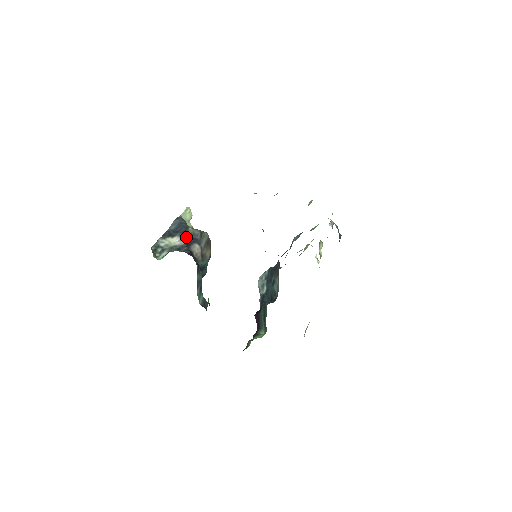
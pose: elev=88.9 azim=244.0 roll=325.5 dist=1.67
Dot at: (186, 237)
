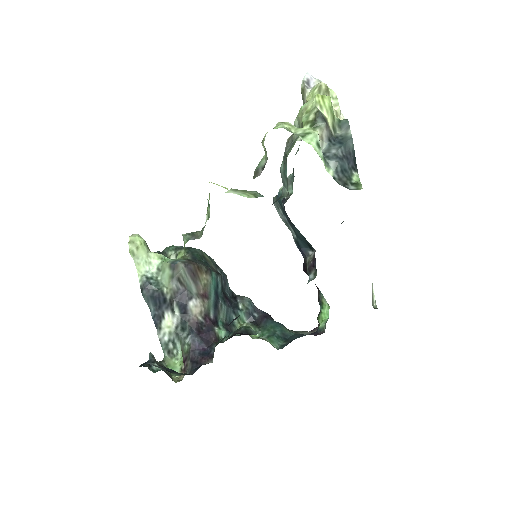
Dot at: (173, 306)
